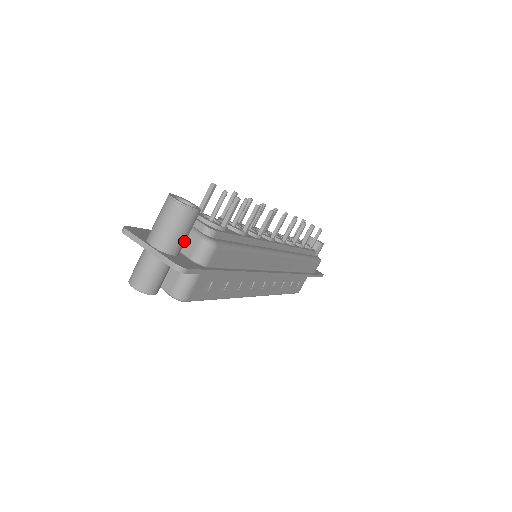
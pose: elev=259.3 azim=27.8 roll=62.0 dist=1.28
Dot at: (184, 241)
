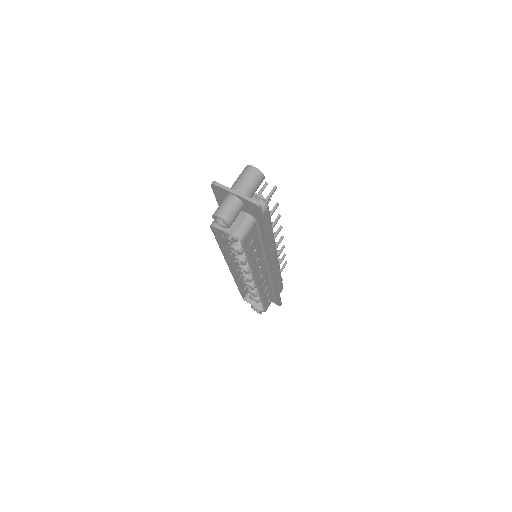
Dot at: occluded
